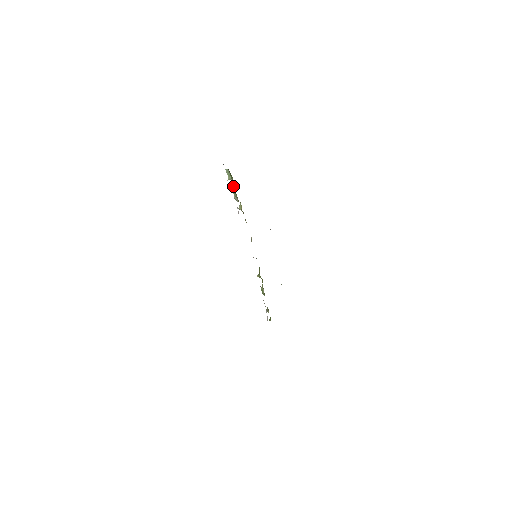
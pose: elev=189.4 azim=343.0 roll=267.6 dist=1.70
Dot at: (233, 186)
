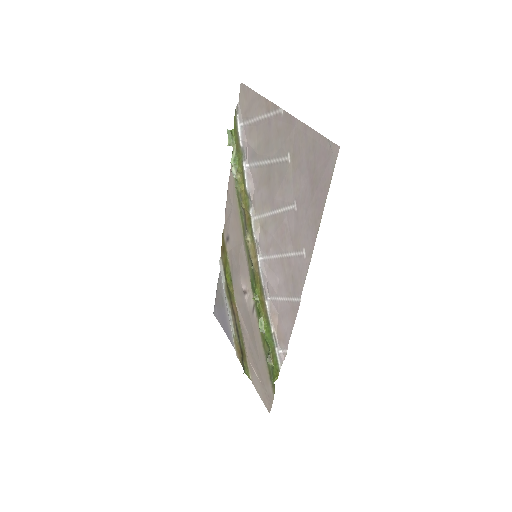
Dot at: (232, 154)
